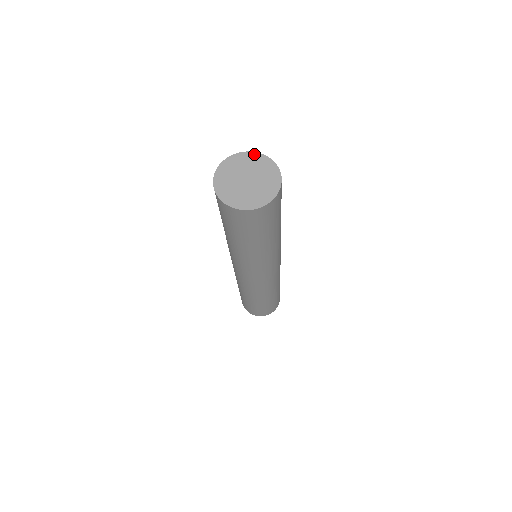
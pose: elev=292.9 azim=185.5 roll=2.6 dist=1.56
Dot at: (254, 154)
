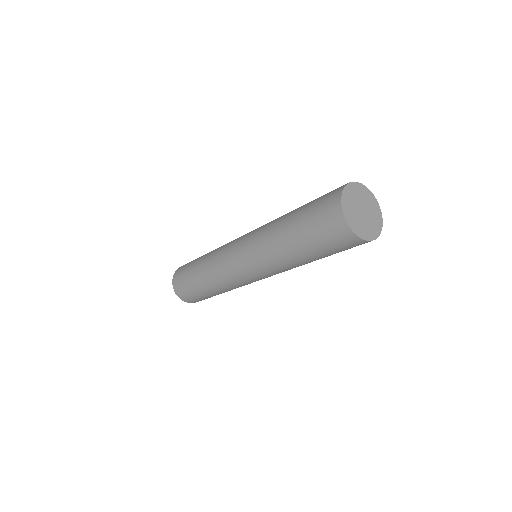
Dot at: (378, 205)
